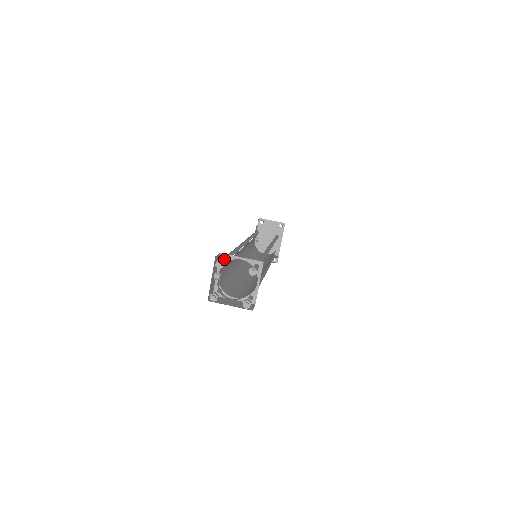
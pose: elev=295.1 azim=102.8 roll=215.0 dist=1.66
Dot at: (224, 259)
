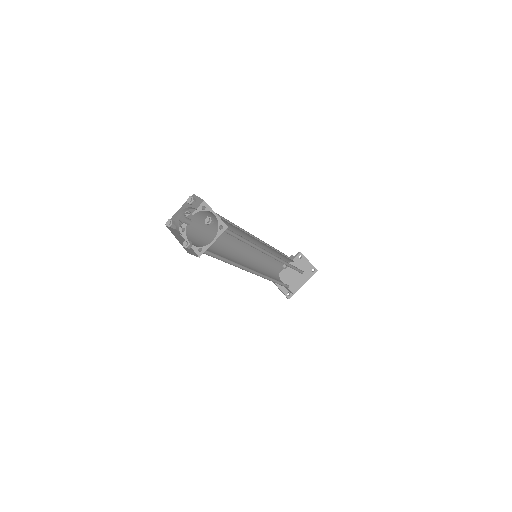
Dot at: occluded
